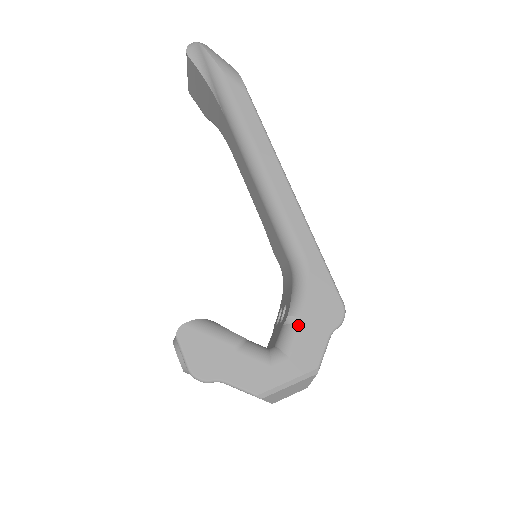
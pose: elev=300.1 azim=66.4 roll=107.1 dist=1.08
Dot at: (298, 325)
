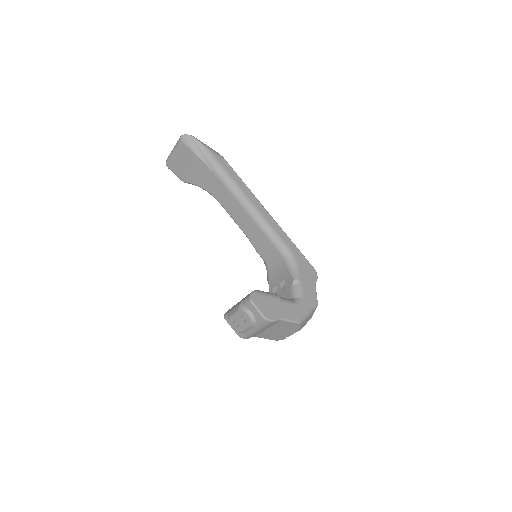
Dot at: (301, 283)
